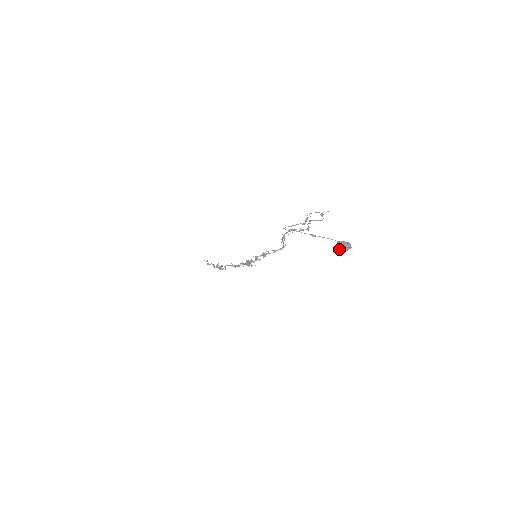
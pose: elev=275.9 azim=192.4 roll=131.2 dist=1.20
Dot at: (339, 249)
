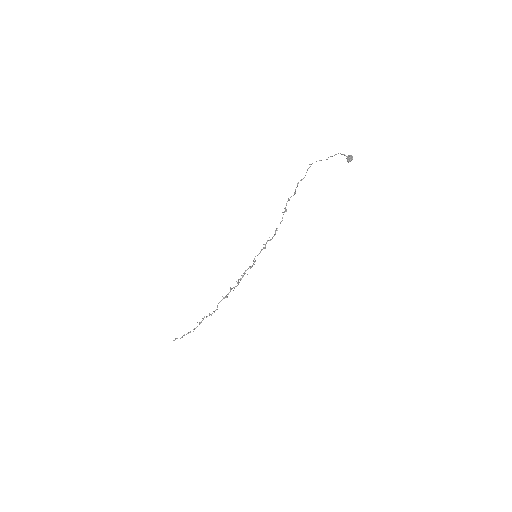
Dot at: (350, 160)
